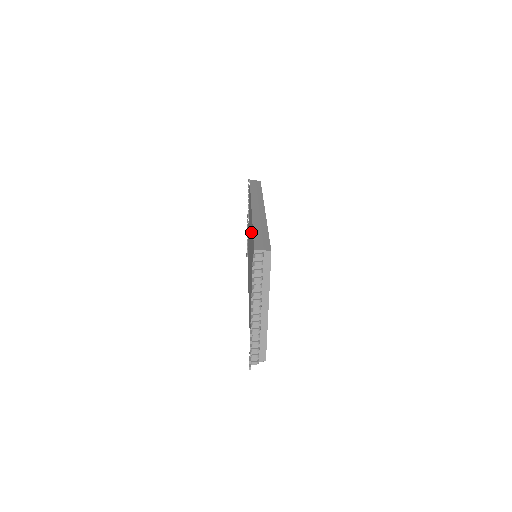
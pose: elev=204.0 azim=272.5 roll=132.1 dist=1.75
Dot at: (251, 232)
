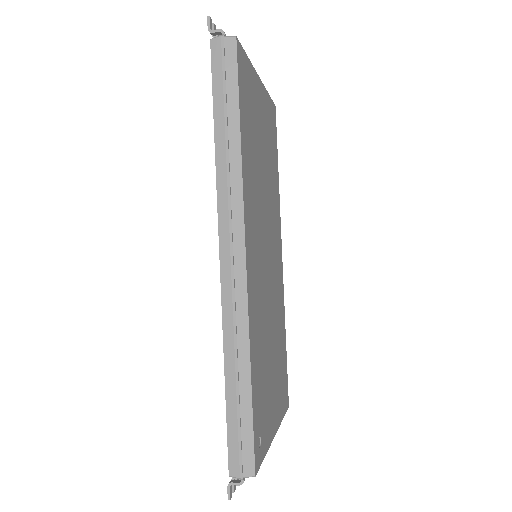
Dot at: occluded
